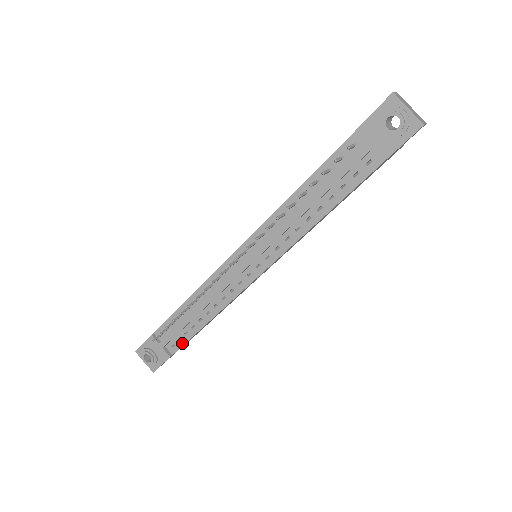
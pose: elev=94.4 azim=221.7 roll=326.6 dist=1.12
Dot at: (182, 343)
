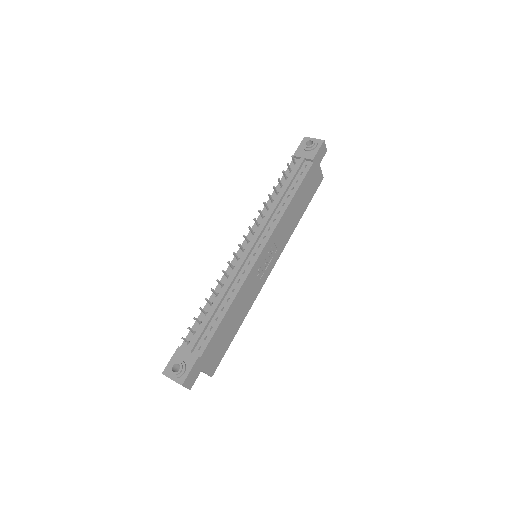
Dot at: (208, 340)
